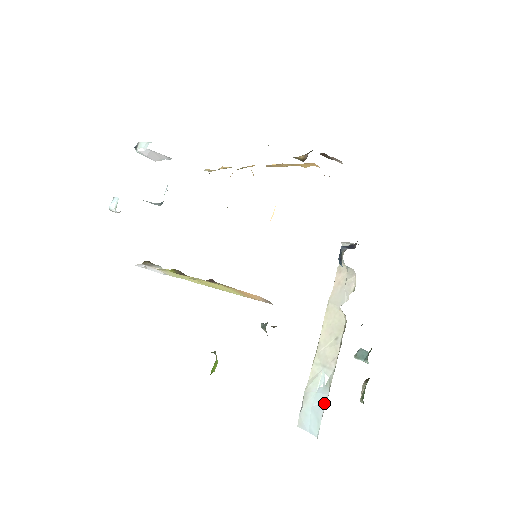
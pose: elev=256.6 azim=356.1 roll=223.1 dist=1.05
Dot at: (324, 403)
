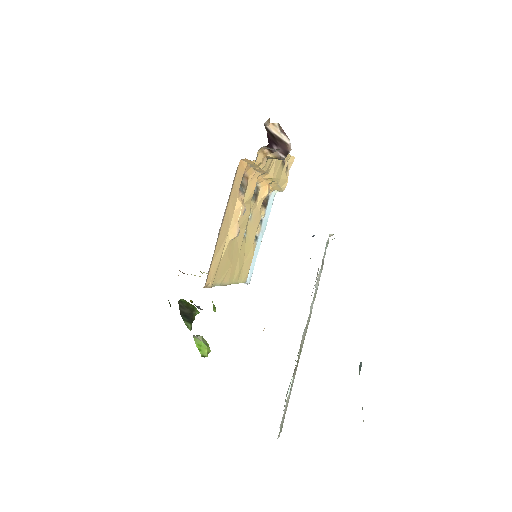
Dot at: occluded
